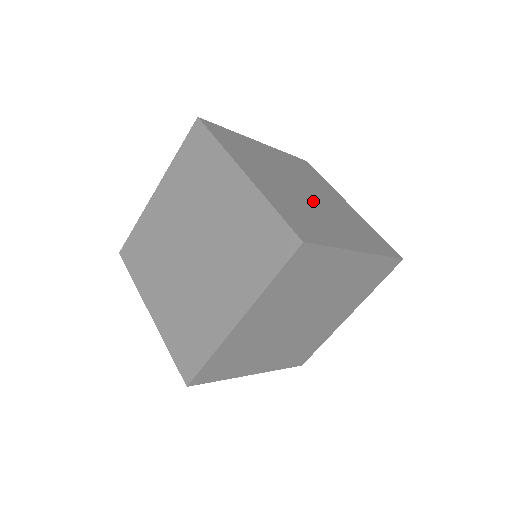
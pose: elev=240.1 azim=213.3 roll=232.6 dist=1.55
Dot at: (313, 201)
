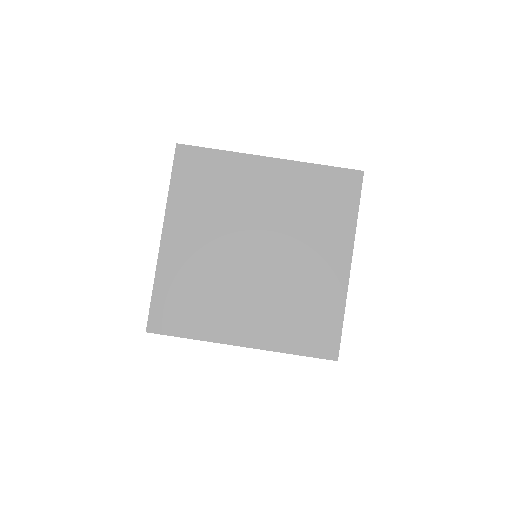
Dot at: (273, 257)
